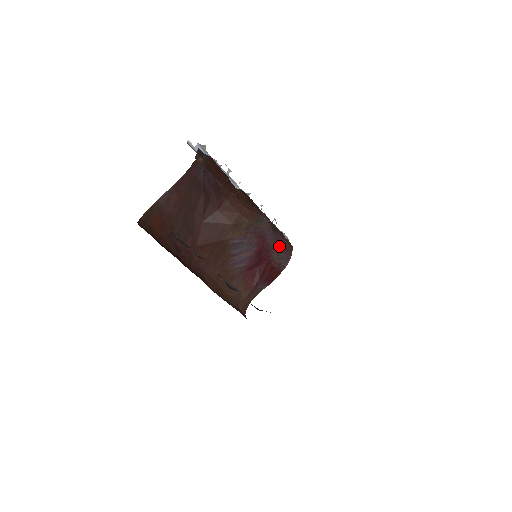
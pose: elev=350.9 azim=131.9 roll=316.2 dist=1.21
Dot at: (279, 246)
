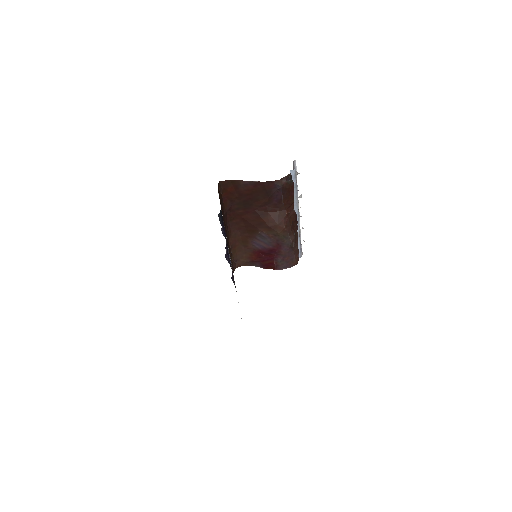
Dot at: (287, 257)
